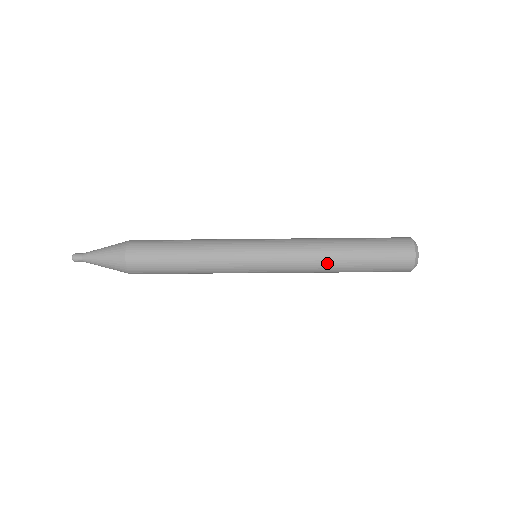
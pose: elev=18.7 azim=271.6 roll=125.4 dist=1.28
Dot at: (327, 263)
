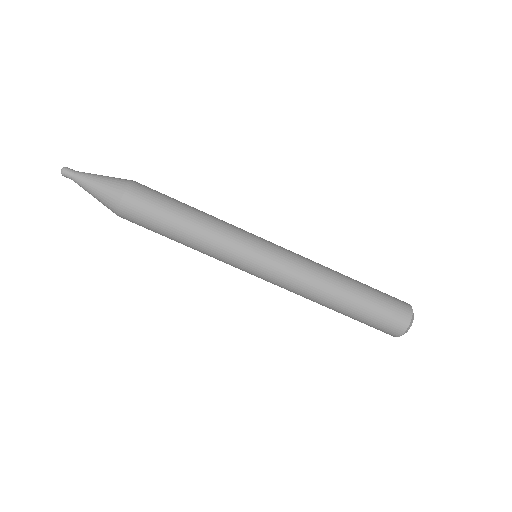
Dot at: (331, 277)
